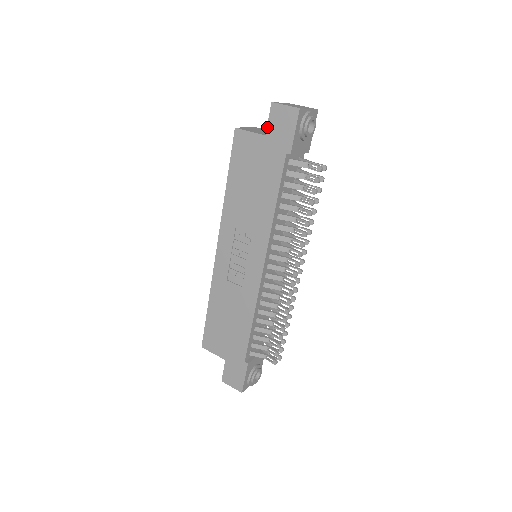
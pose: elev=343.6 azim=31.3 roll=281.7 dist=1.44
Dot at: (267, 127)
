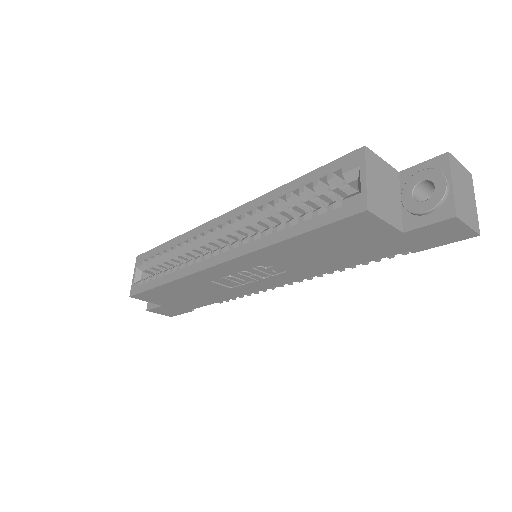
Dot at: (416, 229)
